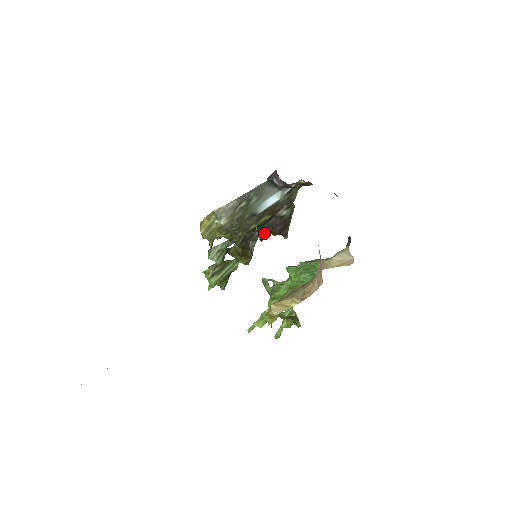
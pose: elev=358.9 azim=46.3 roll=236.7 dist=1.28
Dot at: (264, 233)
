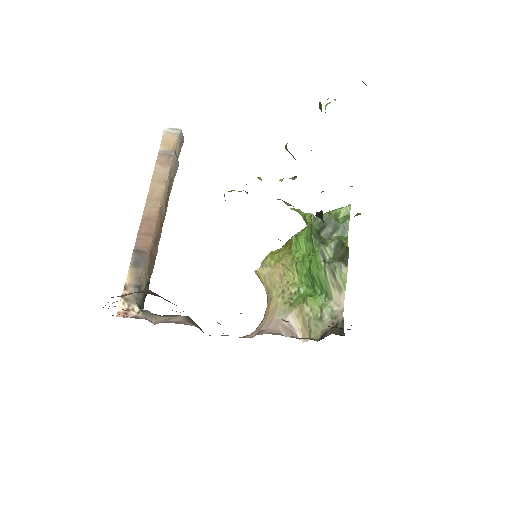
Dot at: (321, 218)
